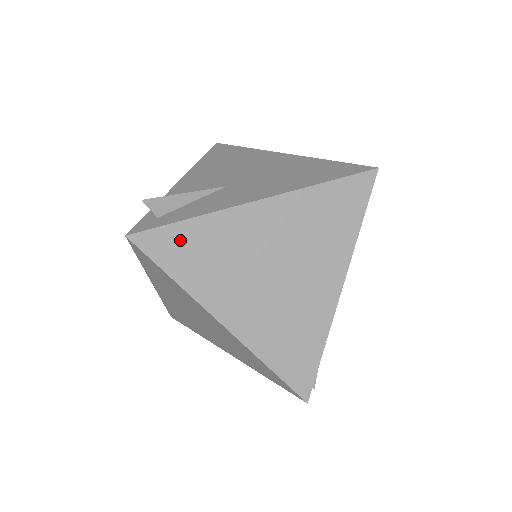
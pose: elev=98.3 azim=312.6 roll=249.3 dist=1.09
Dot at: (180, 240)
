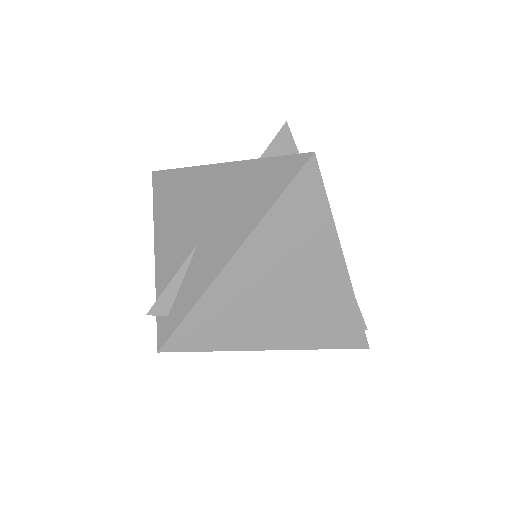
Dot at: (198, 325)
